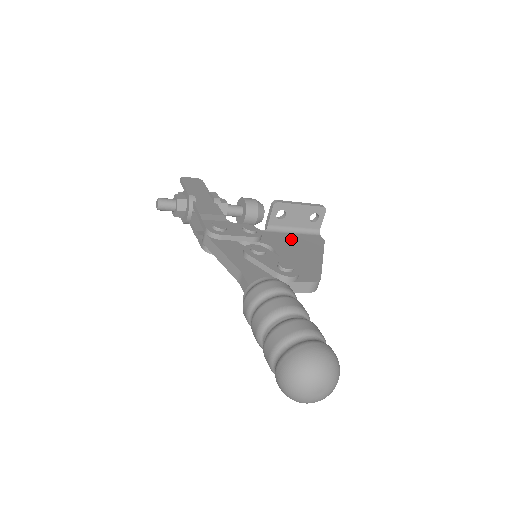
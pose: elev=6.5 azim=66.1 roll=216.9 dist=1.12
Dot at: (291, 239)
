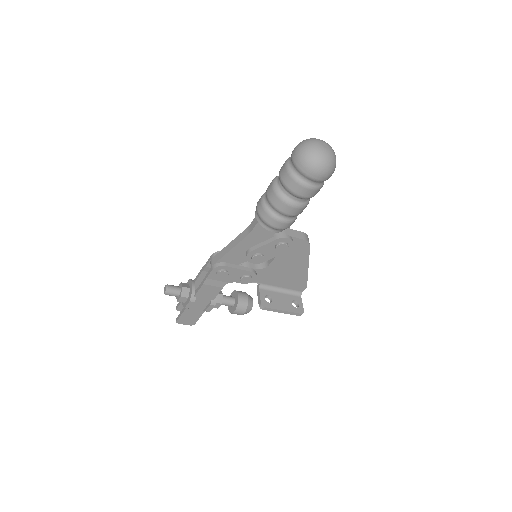
Dot at: occluded
